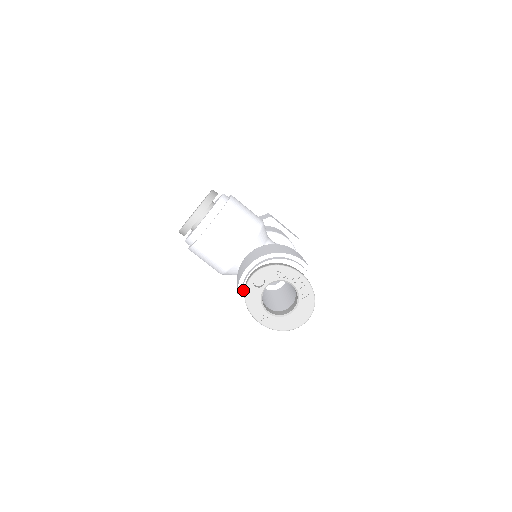
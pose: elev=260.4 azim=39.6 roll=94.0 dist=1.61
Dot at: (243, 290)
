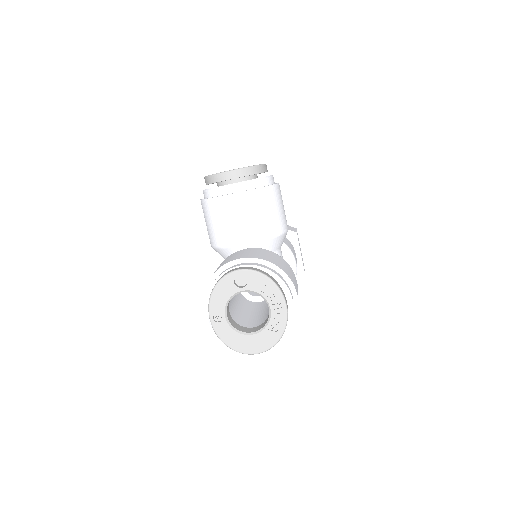
Dot at: (220, 277)
